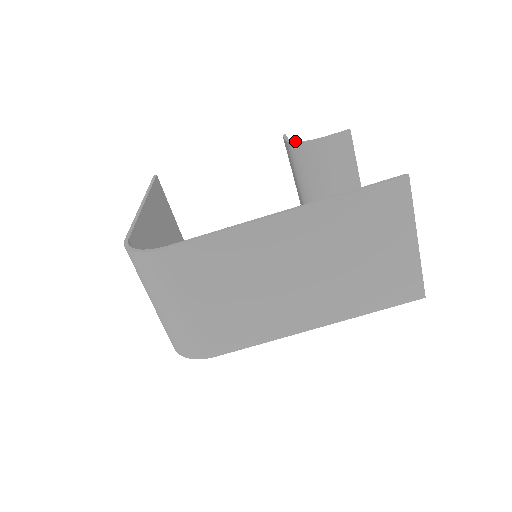
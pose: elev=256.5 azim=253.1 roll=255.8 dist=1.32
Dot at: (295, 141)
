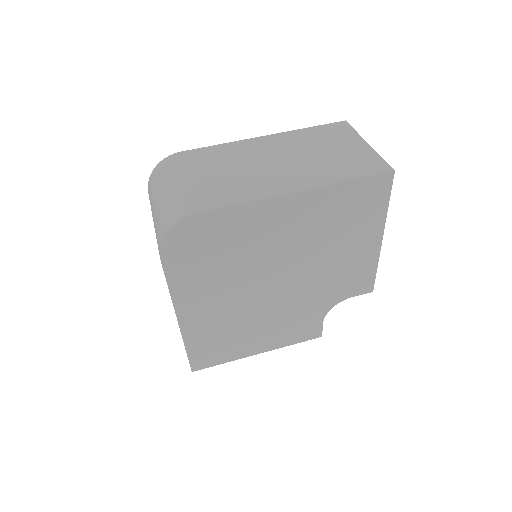
Dot at: occluded
